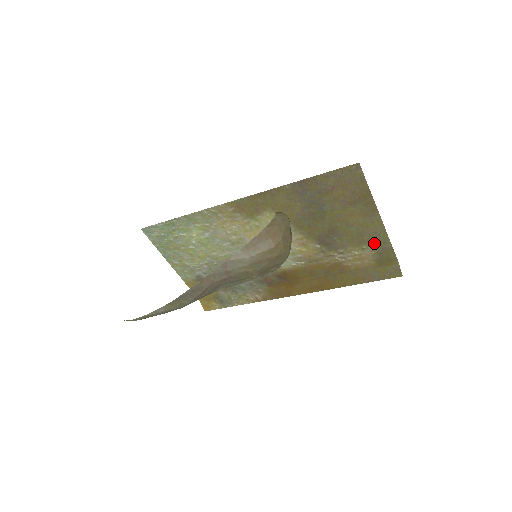
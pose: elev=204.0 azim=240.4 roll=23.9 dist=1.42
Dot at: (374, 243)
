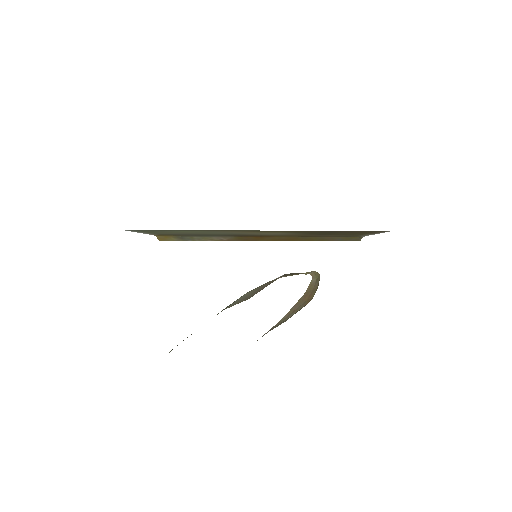
Dot at: (355, 235)
